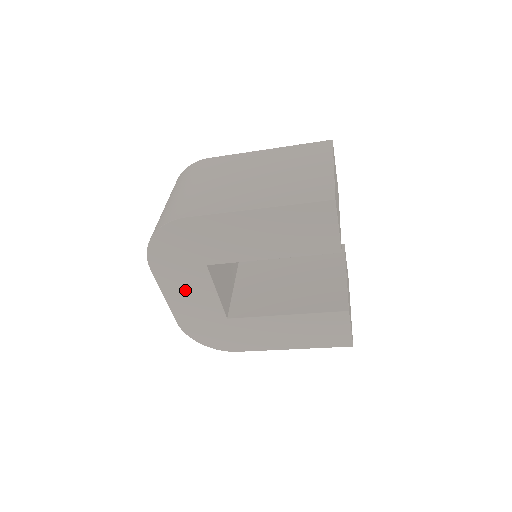
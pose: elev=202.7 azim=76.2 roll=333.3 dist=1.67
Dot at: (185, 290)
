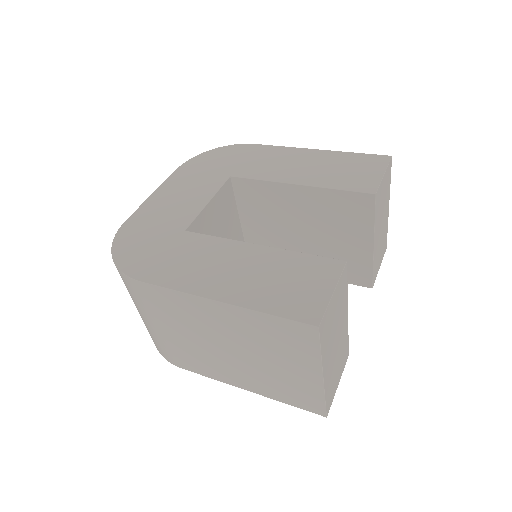
Dot at: occluded
